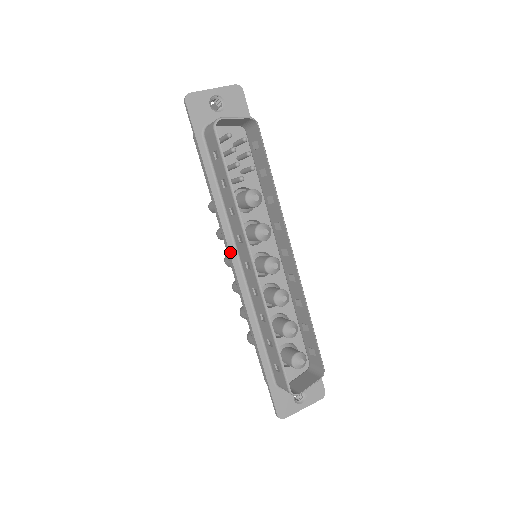
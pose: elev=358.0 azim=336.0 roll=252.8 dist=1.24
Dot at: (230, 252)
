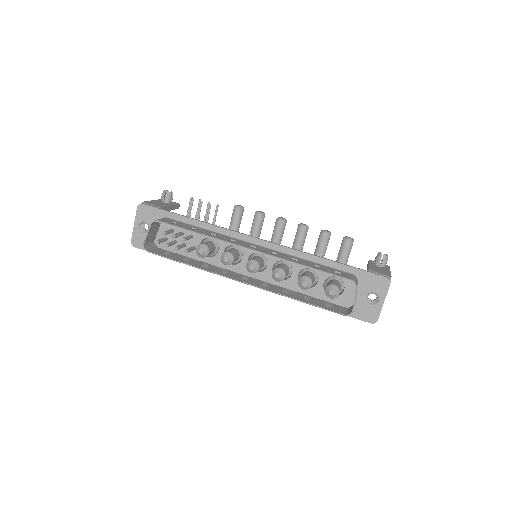
Dot at: occluded
